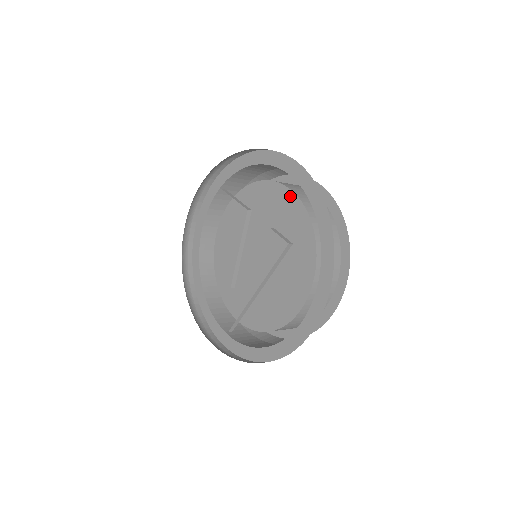
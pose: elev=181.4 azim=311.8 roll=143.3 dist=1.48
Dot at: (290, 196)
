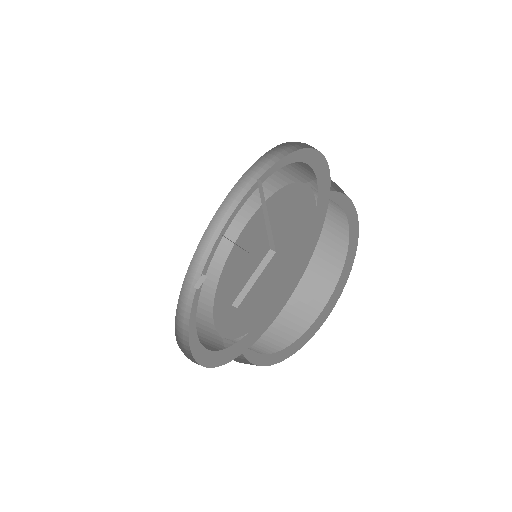
Dot at: (249, 223)
